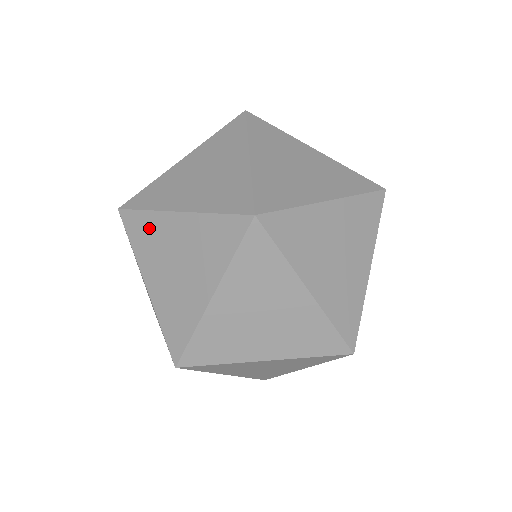
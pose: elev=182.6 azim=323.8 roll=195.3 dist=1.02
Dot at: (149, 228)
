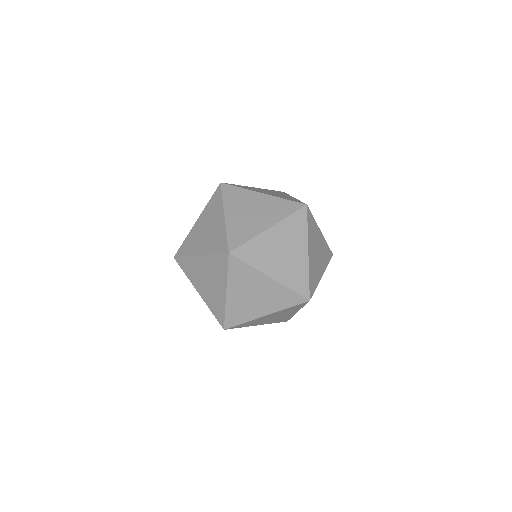
Dot at: (189, 241)
